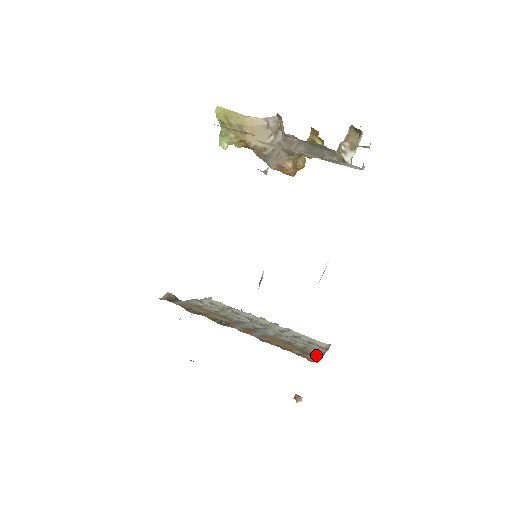
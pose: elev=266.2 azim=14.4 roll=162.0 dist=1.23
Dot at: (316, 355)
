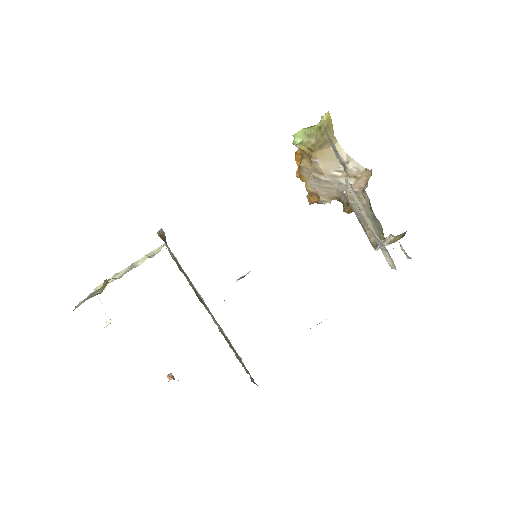
Dot at: occluded
